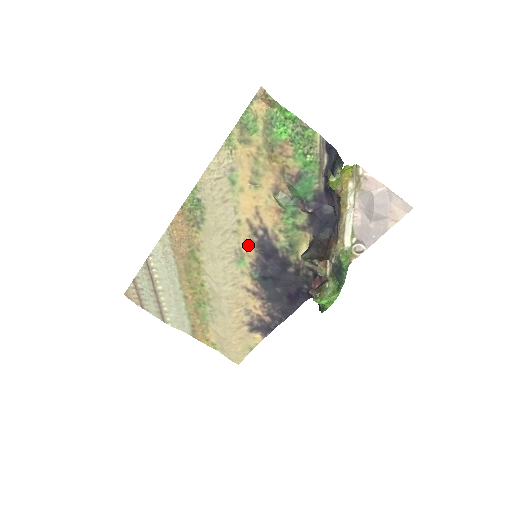
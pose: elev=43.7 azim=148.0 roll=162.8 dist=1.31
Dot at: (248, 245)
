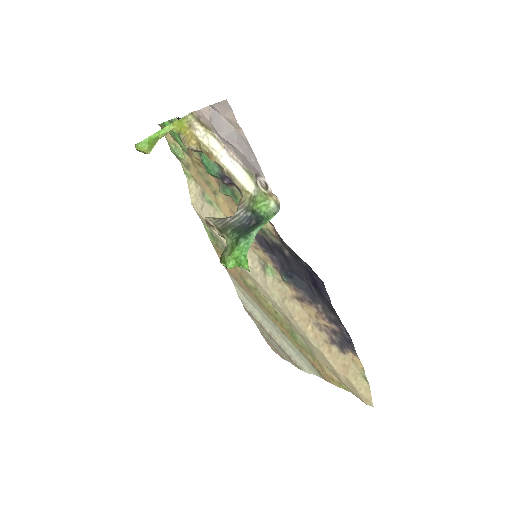
Dot at: (258, 250)
